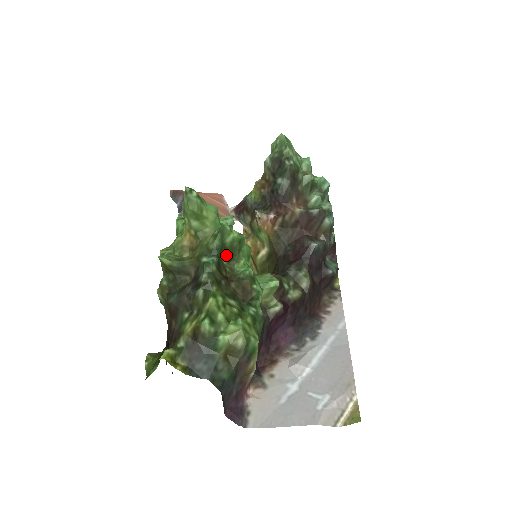
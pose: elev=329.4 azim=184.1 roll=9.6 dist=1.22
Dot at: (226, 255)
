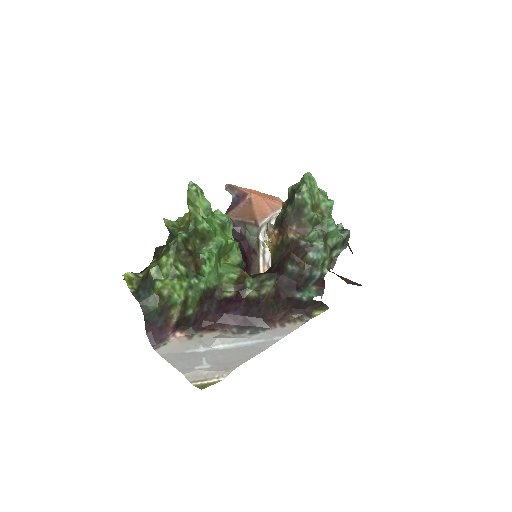
Dot at: (199, 237)
